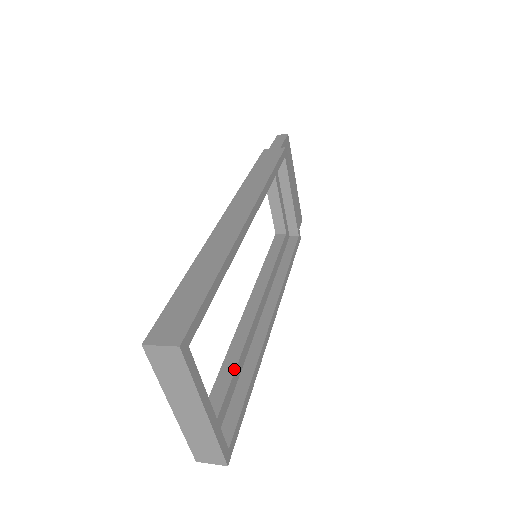
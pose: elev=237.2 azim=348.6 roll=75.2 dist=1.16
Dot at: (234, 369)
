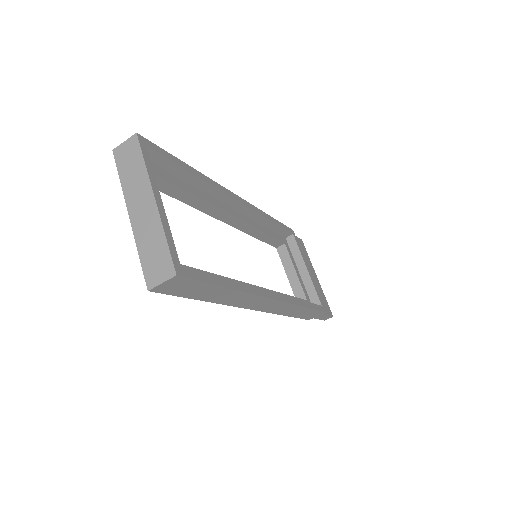
Dot at: (212, 274)
